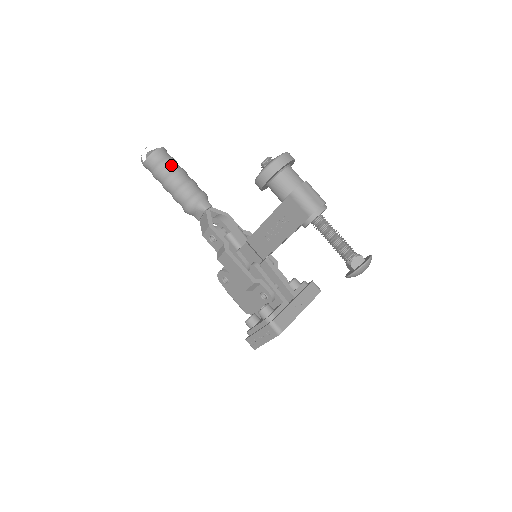
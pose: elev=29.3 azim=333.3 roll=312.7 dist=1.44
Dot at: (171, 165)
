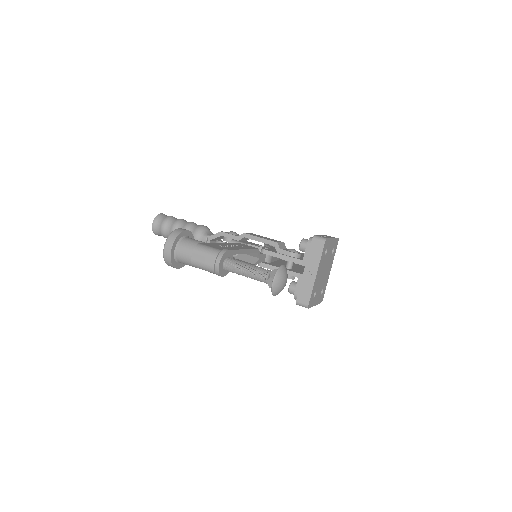
Dot at: (166, 229)
